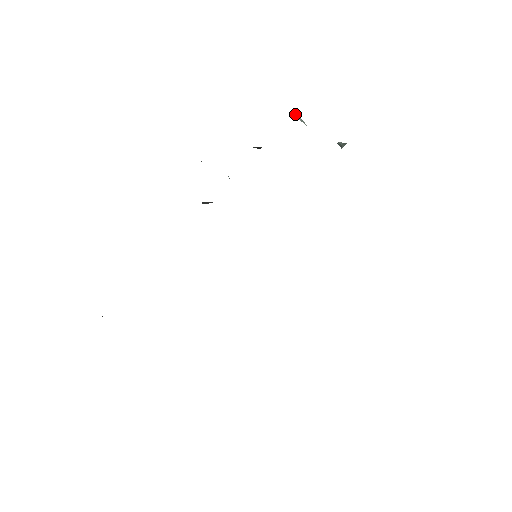
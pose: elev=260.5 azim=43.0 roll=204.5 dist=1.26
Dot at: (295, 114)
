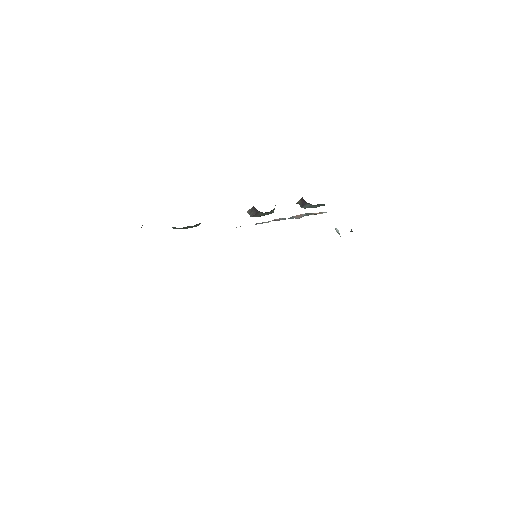
Dot at: (337, 229)
